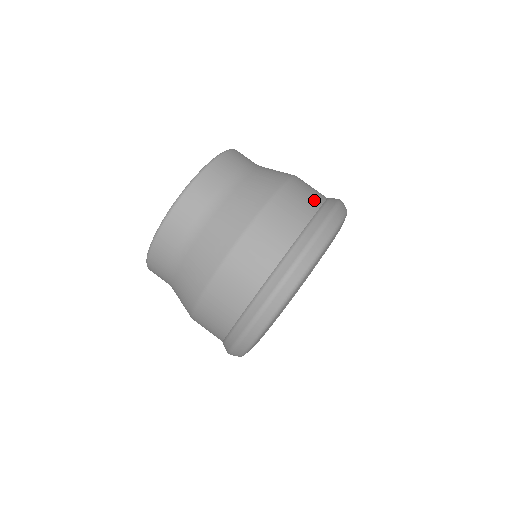
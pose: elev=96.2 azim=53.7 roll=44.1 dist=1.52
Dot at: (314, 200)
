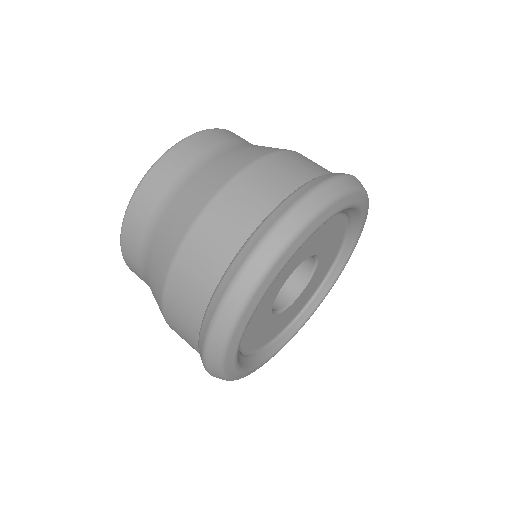
Dot at: (258, 208)
